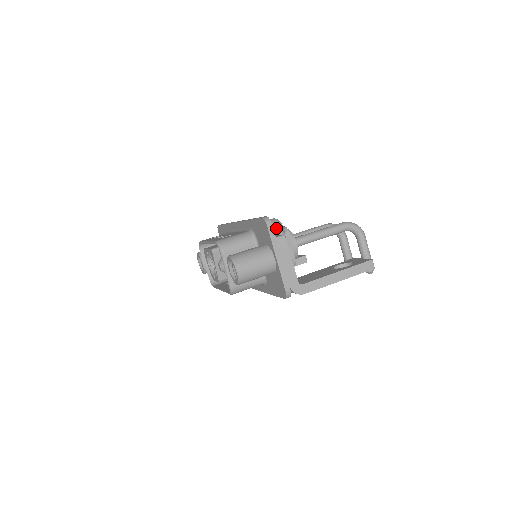
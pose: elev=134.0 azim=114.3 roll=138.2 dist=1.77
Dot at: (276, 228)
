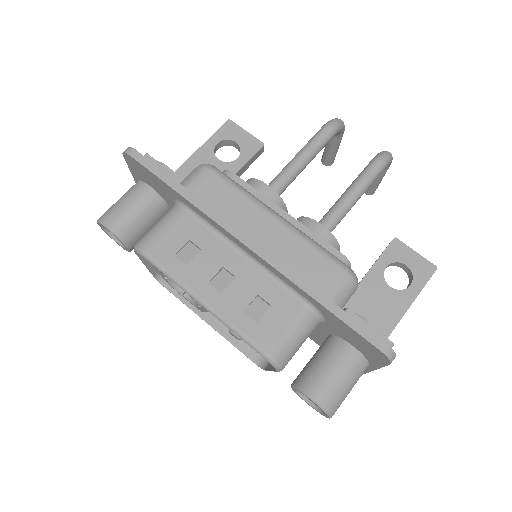
Dot at: (353, 293)
